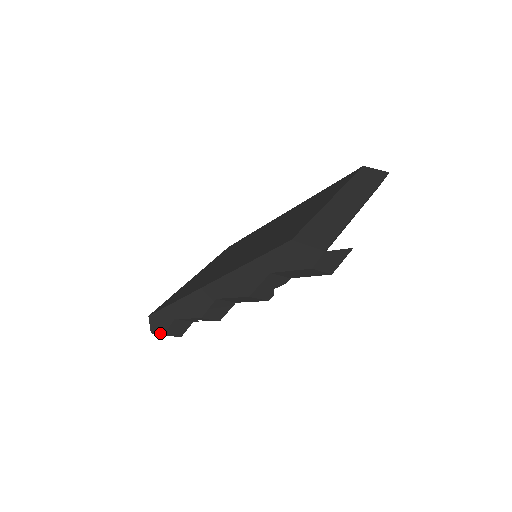
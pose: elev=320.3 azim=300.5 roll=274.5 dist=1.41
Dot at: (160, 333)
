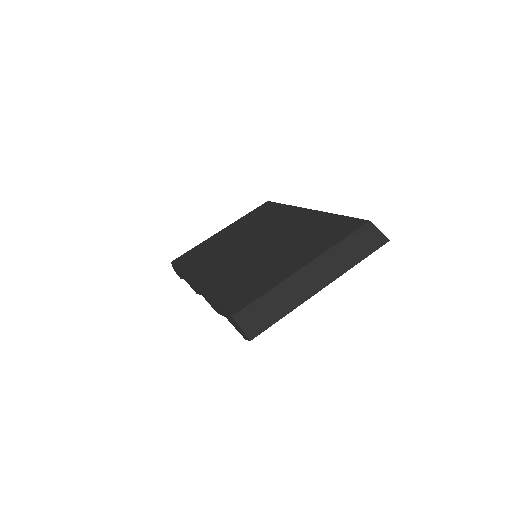
Dot at: (179, 276)
